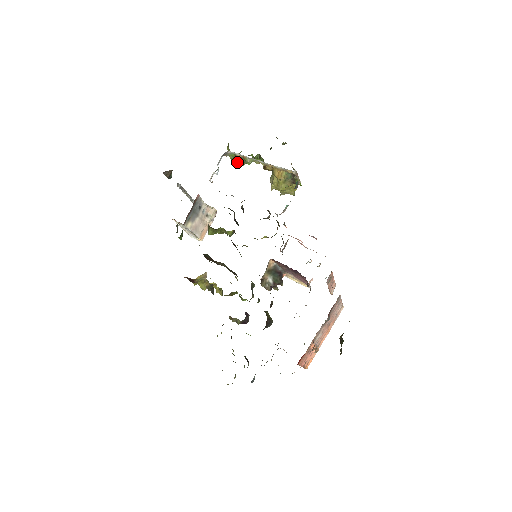
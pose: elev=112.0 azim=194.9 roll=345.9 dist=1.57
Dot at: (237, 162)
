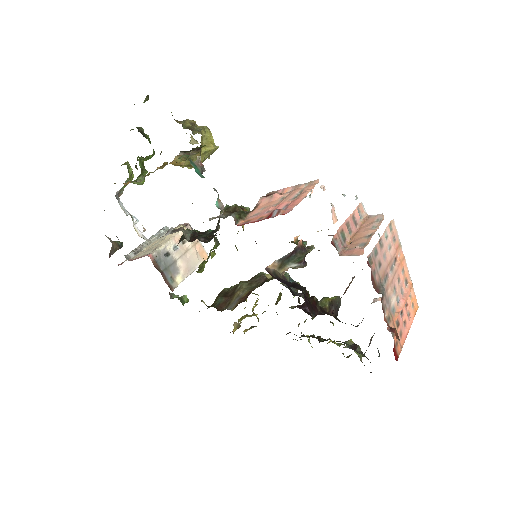
Dot at: occluded
